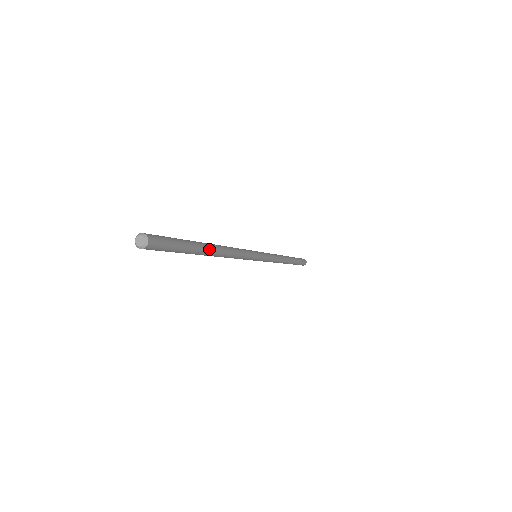
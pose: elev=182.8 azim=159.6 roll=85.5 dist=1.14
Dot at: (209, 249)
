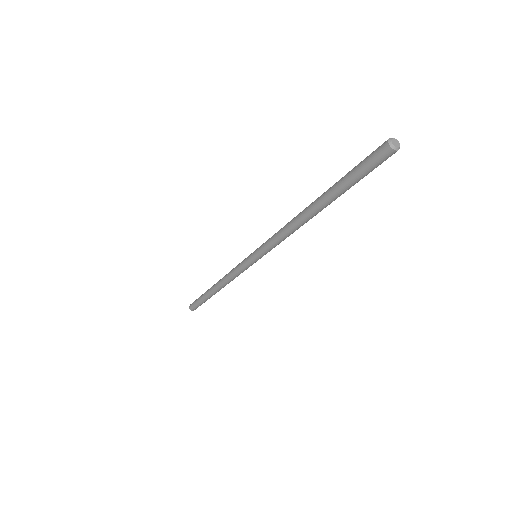
Dot at: (326, 205)
